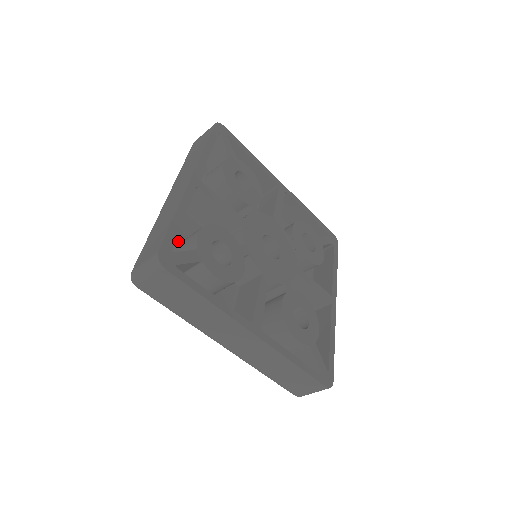
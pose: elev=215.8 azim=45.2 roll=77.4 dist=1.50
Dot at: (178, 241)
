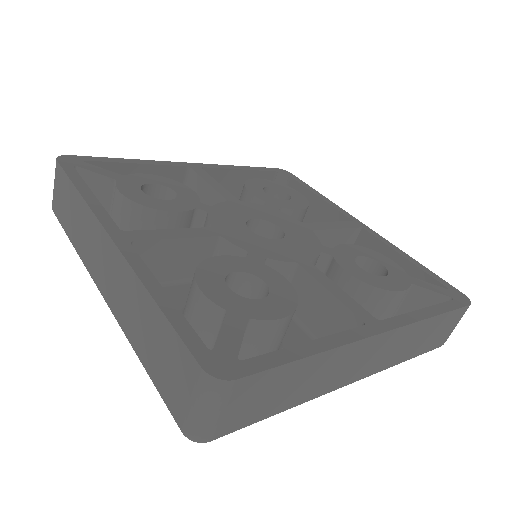
Dot at: occluded
